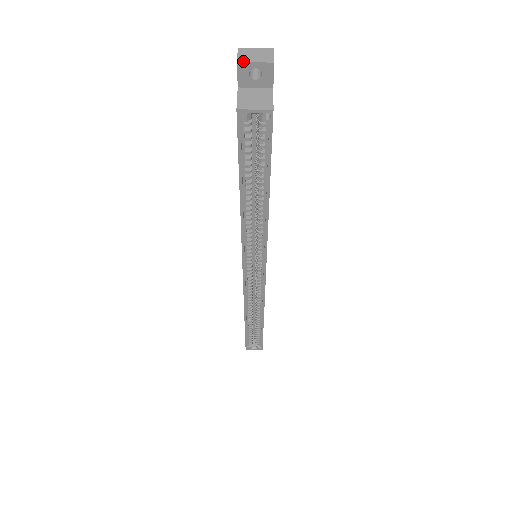
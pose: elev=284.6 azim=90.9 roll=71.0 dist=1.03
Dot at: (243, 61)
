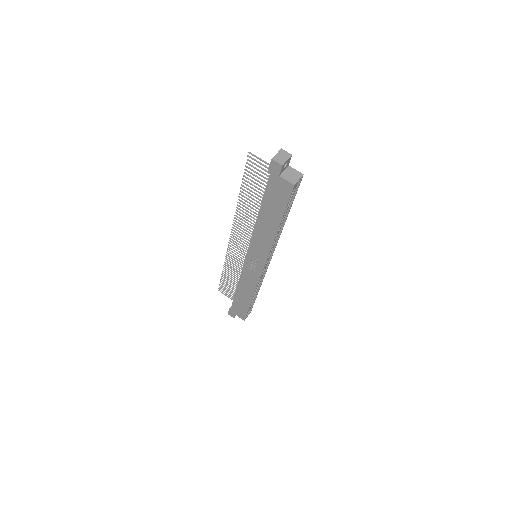
Dot at: (284, 163)
